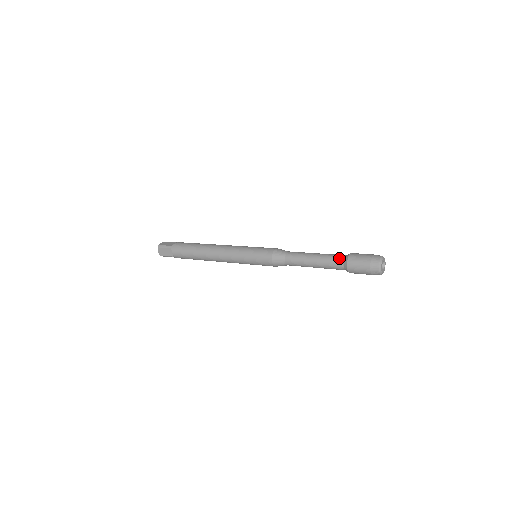
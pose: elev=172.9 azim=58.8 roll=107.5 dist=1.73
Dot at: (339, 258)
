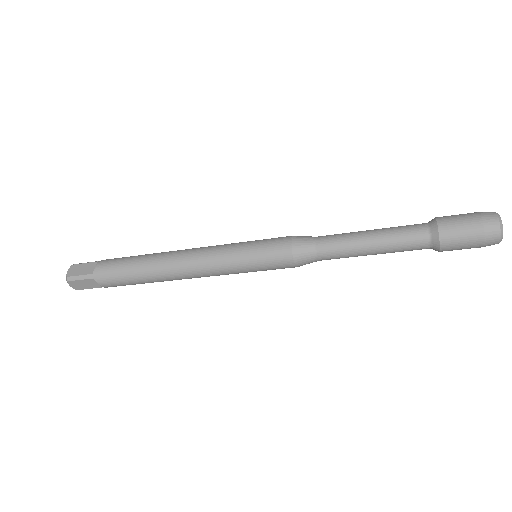
Dot at: (420, 235)
